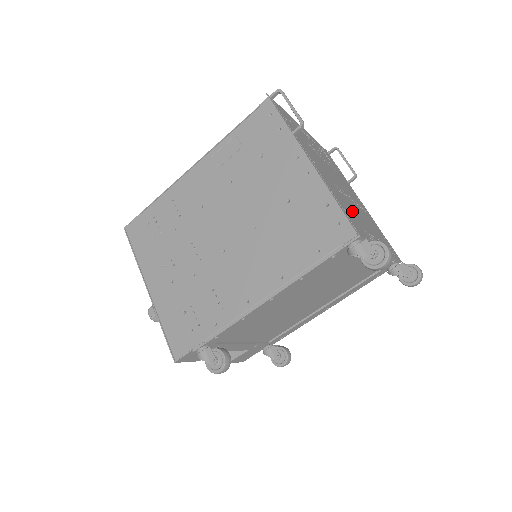
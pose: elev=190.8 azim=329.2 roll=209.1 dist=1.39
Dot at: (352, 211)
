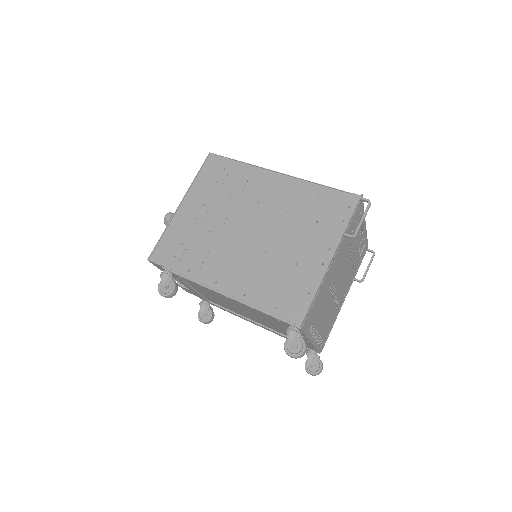
Dot at: (321, 307)
